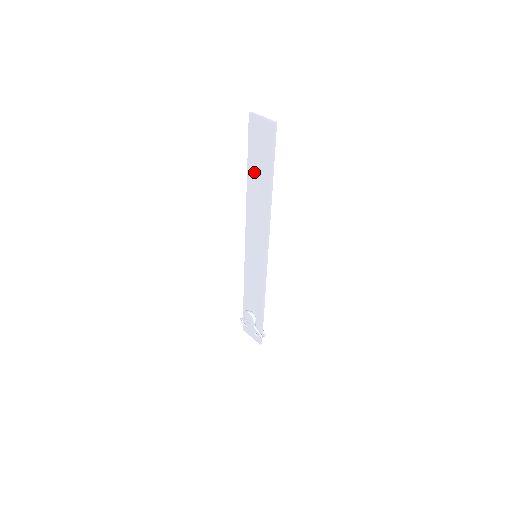
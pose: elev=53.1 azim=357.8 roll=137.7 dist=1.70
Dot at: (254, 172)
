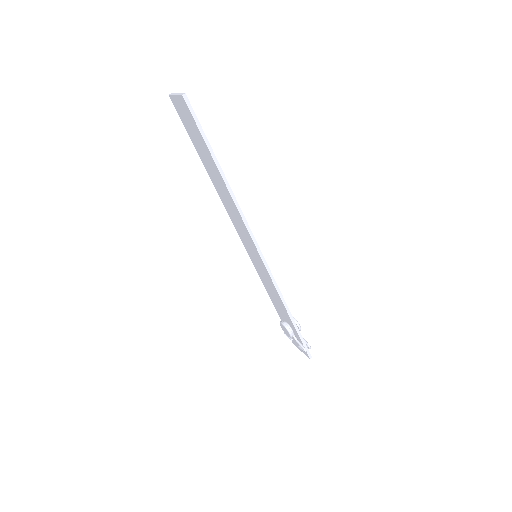
Dot at: (204, 160)
